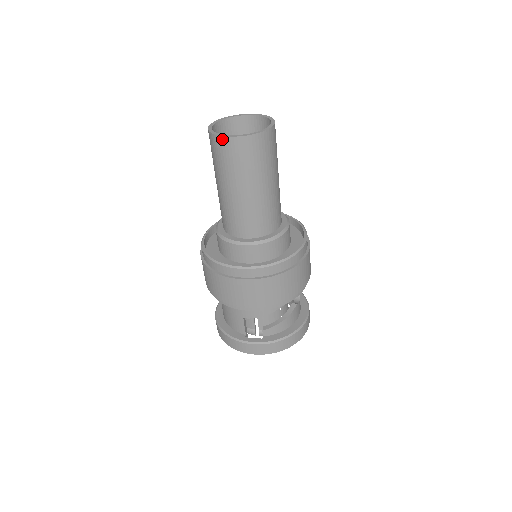
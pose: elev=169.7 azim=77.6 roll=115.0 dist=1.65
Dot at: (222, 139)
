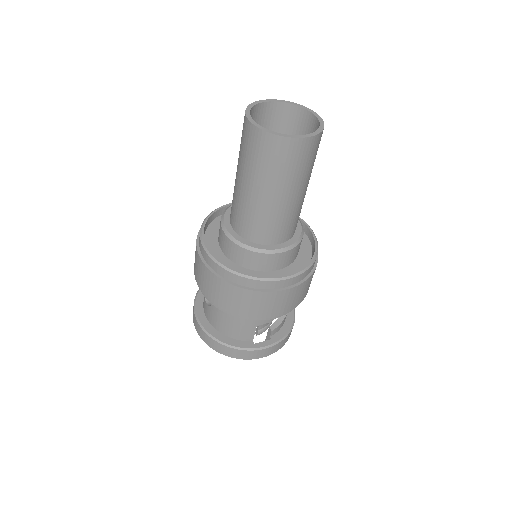
Dot at: (287, 141)
